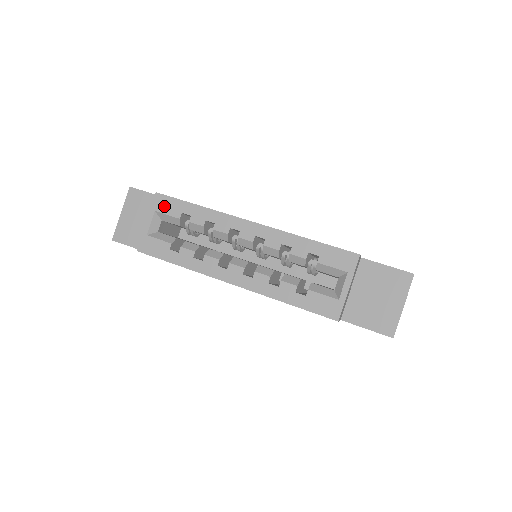
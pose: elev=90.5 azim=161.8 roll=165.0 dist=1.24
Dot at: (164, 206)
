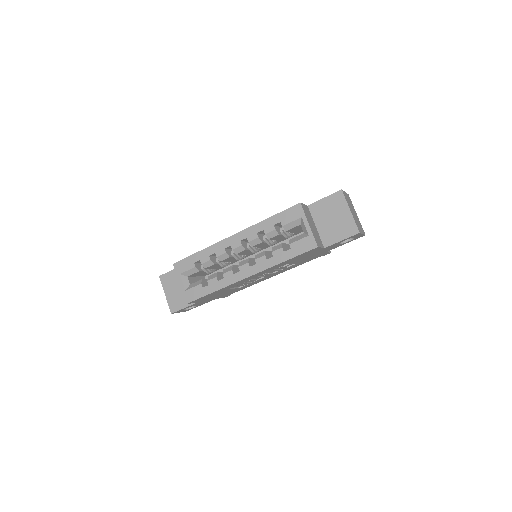
Dot at: (182, 267)
